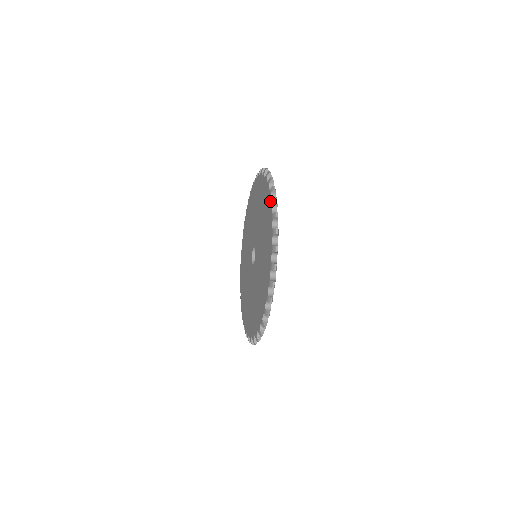
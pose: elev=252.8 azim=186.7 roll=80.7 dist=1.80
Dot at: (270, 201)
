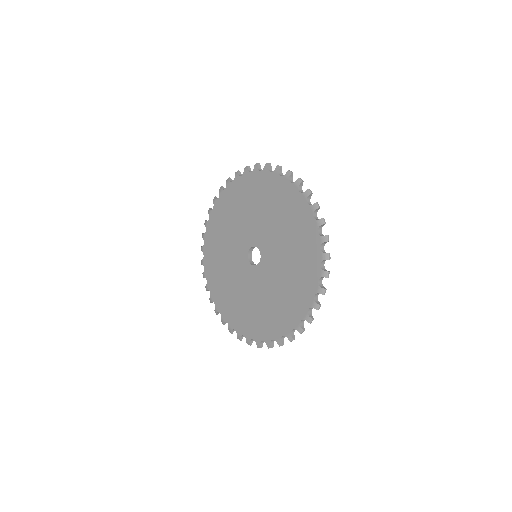
Dot at: (313, 298)
